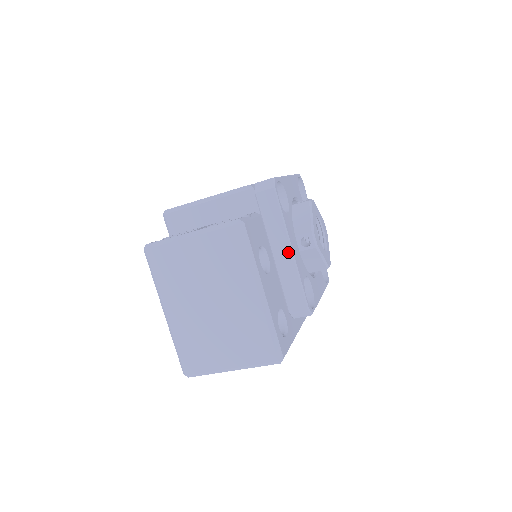
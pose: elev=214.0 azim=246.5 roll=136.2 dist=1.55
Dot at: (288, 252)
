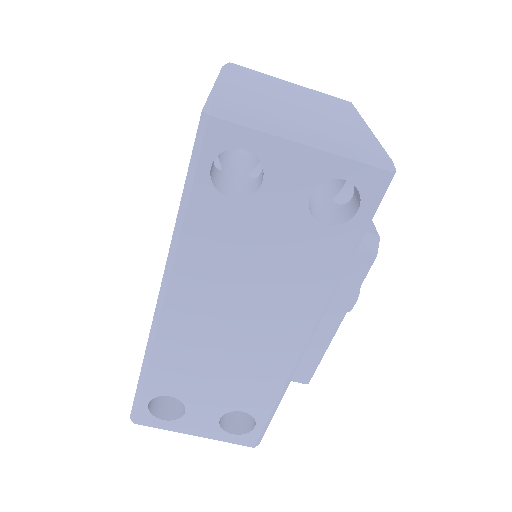
Dot at: occluded
